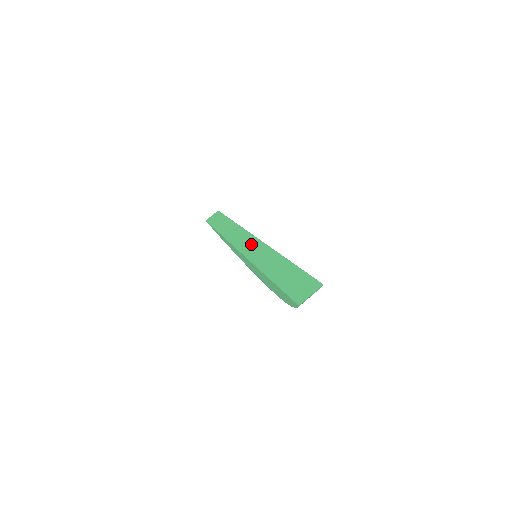
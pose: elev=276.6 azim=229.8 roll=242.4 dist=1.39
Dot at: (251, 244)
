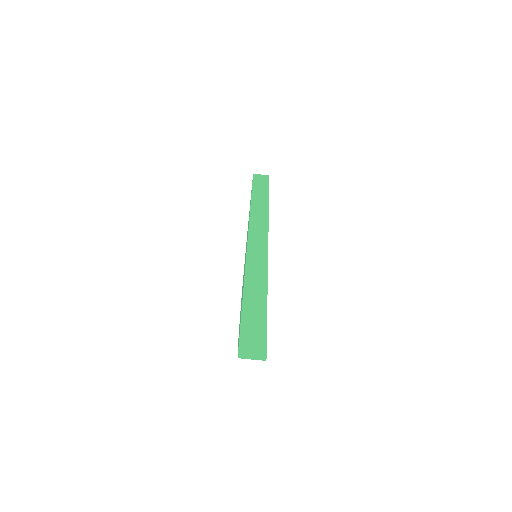
Dot at: (260, 250)
